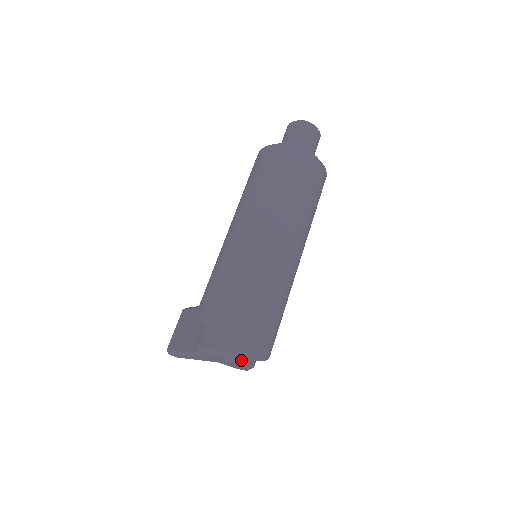
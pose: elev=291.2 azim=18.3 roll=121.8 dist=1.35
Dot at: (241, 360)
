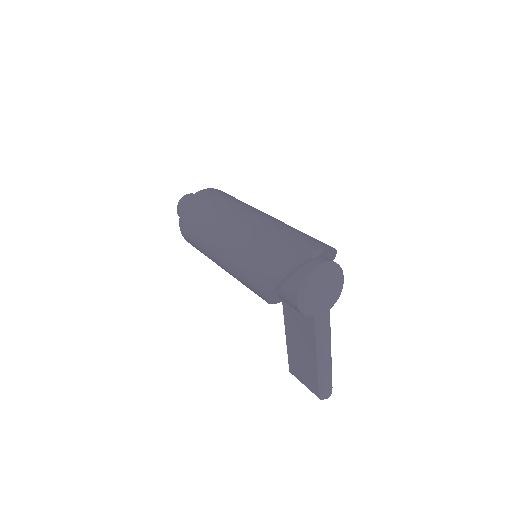
Dot at: (322, 264)
